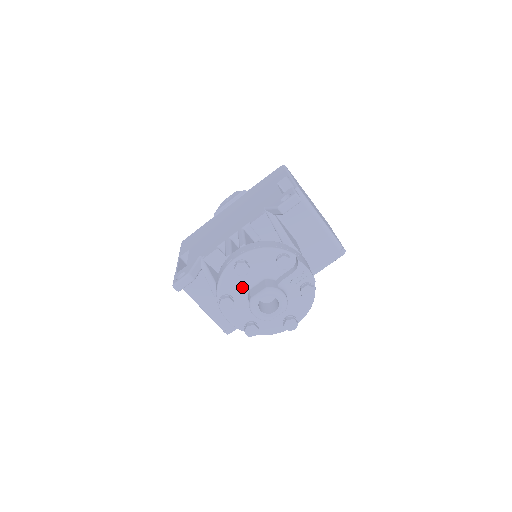
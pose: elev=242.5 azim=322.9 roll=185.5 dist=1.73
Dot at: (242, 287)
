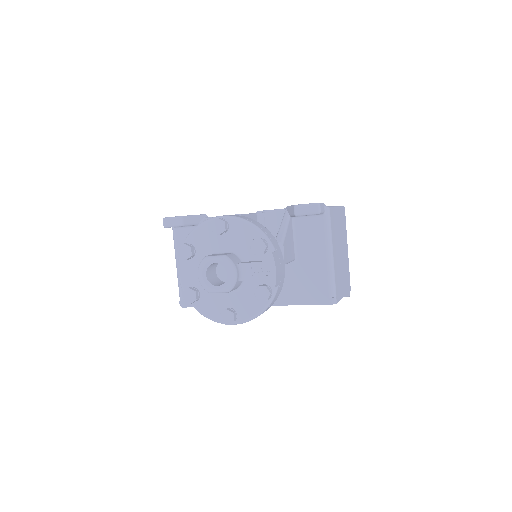
Dot at: (210, 248)
